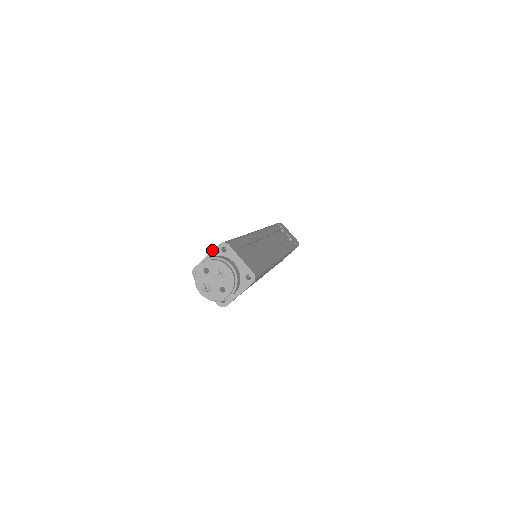
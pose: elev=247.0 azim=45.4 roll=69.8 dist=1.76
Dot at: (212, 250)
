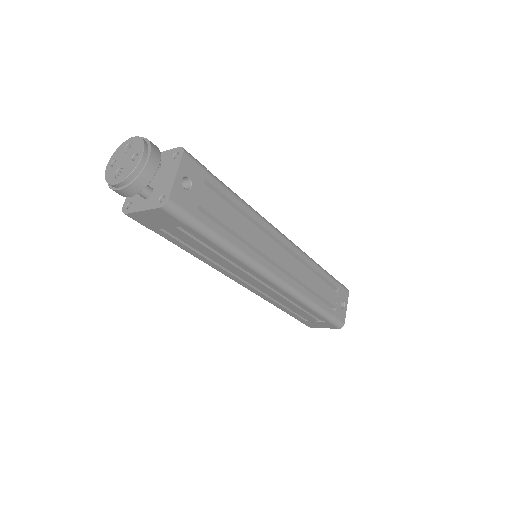
Dot at: occluded
